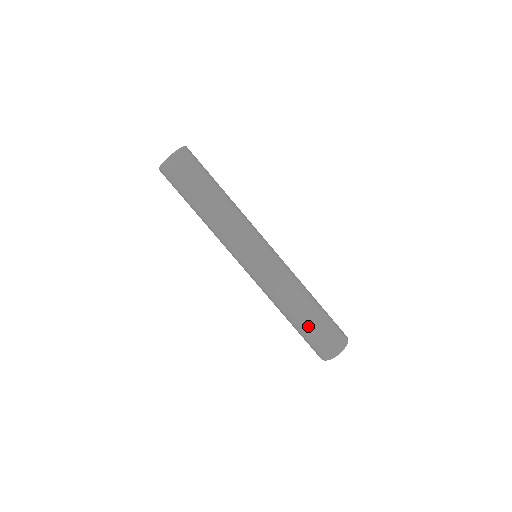
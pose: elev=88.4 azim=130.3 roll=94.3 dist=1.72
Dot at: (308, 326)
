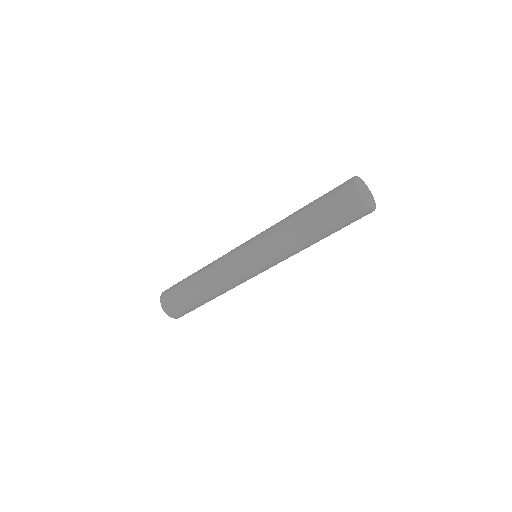
Dot at: (315, 207)
